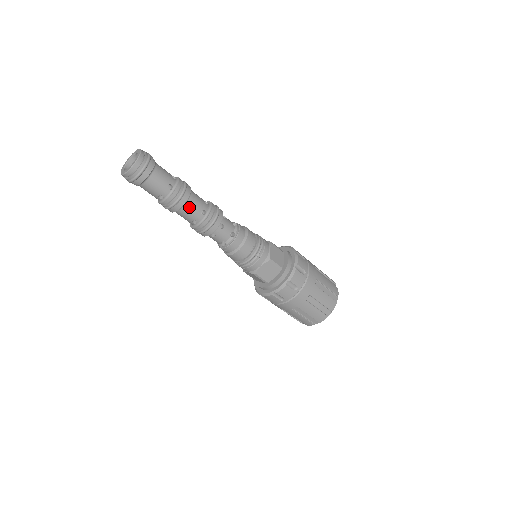
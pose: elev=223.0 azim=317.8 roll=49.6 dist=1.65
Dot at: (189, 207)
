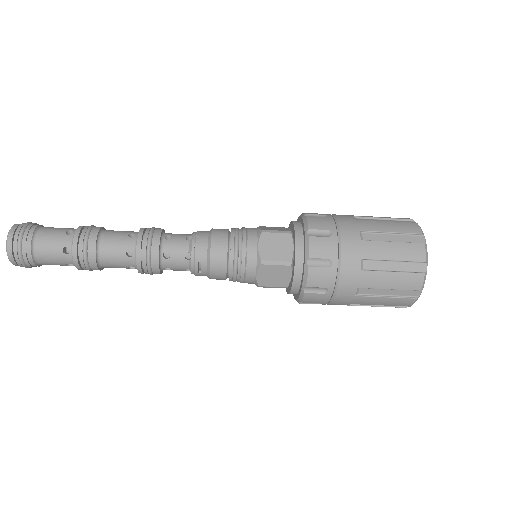
Dot at: (108, 239)
